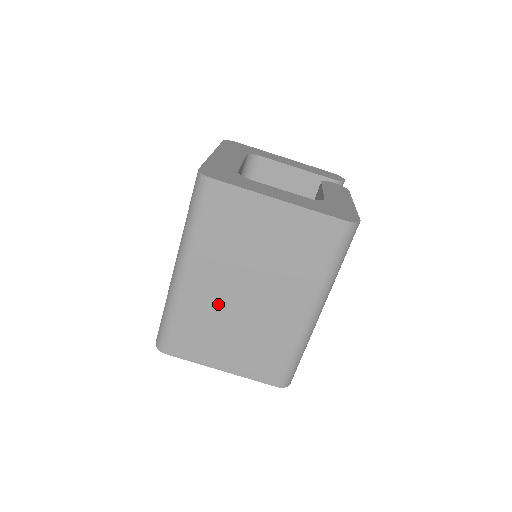
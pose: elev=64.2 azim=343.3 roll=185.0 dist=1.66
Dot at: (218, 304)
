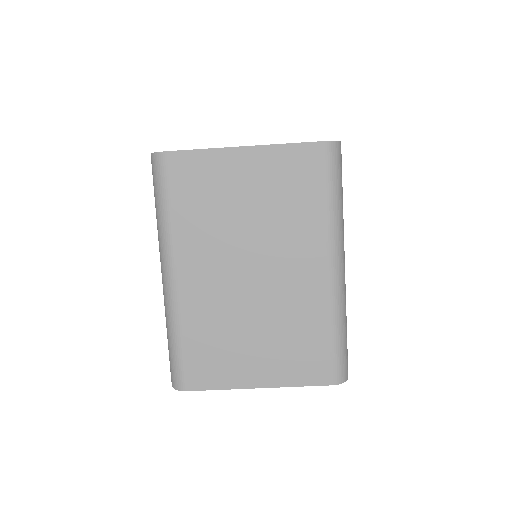
Dot at: (223, 299)
